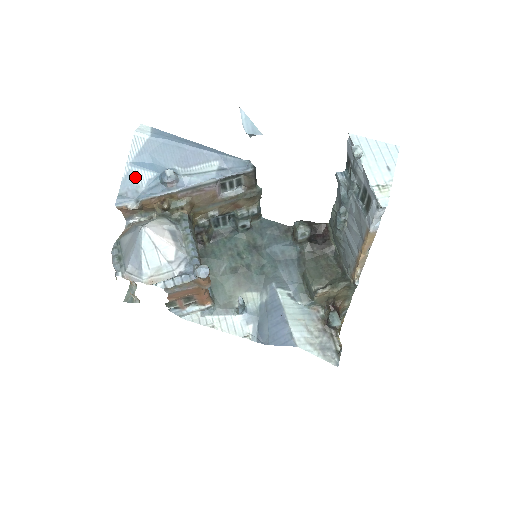
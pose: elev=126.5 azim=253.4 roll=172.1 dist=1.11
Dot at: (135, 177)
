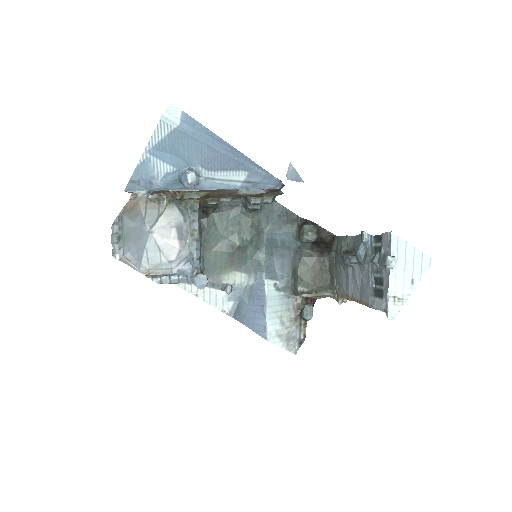
Dot at: (152, 167)
